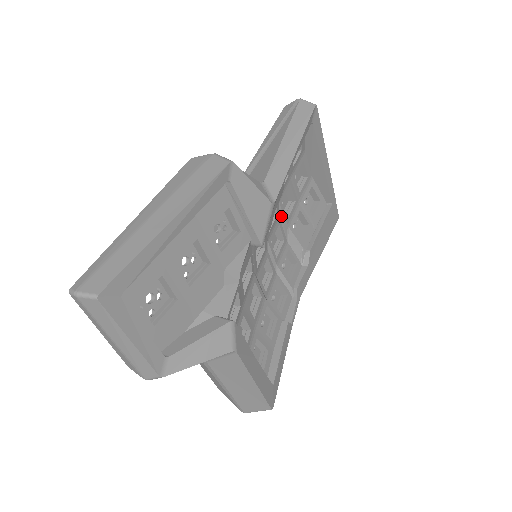
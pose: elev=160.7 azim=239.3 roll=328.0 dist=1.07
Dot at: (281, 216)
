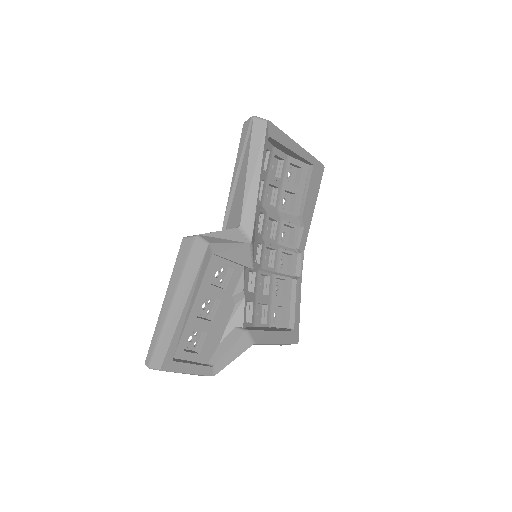
Dot at: (268, 211)
